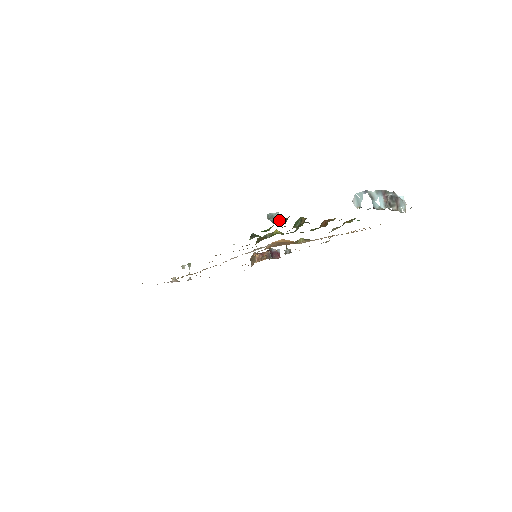
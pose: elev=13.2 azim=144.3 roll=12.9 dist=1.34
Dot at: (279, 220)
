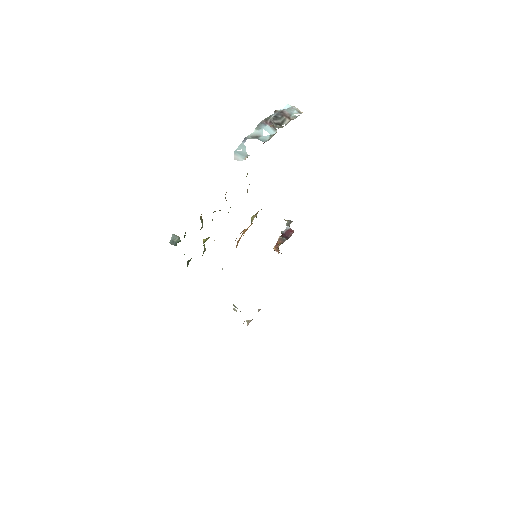
Dot at: (178, 239)
